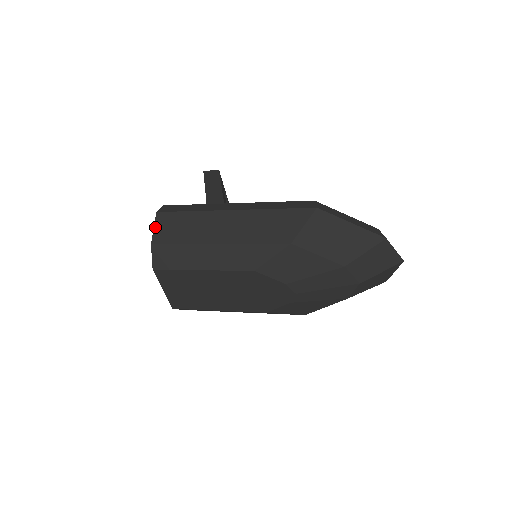
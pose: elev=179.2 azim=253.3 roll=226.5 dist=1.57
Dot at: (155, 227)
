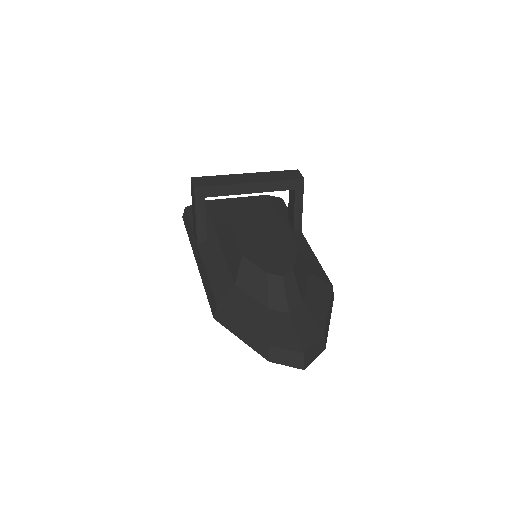
Dot at: occluded
